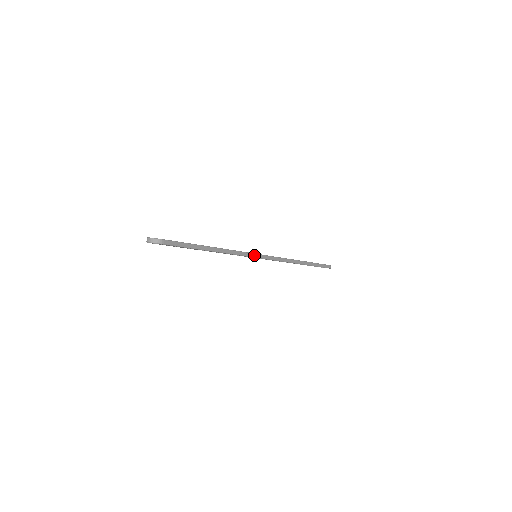
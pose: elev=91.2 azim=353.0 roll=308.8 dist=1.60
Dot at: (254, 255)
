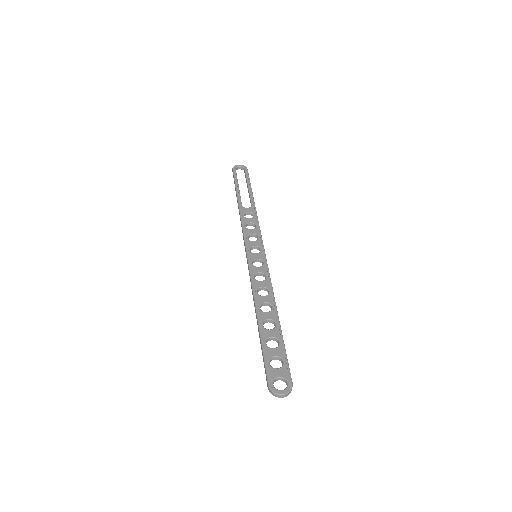
Dot at: (267, 266)
